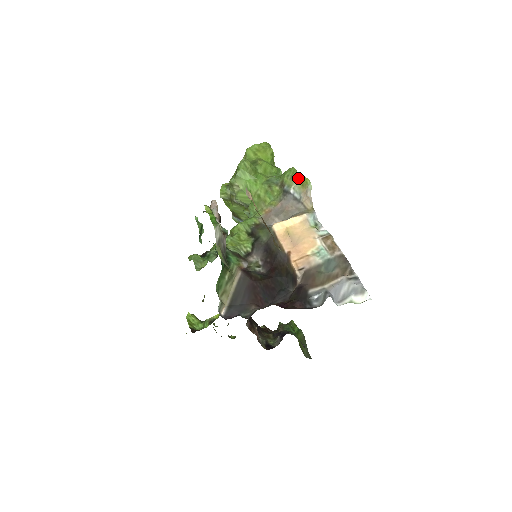
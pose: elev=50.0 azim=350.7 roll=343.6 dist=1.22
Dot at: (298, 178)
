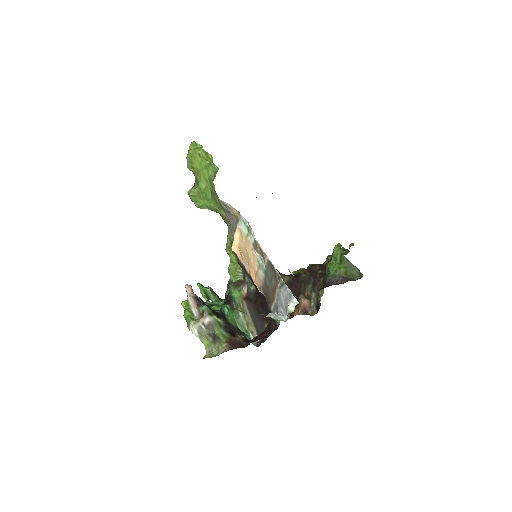
Dot at: occluded
